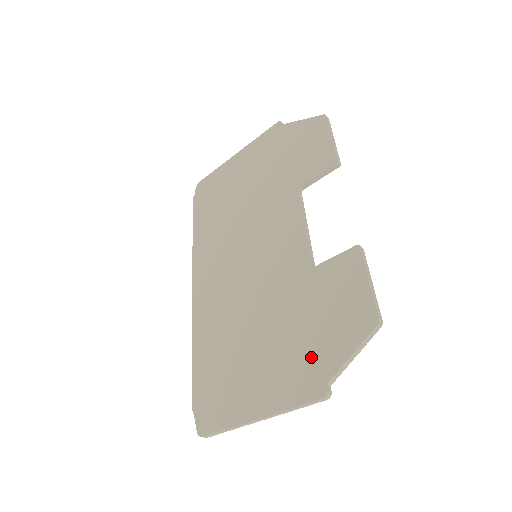
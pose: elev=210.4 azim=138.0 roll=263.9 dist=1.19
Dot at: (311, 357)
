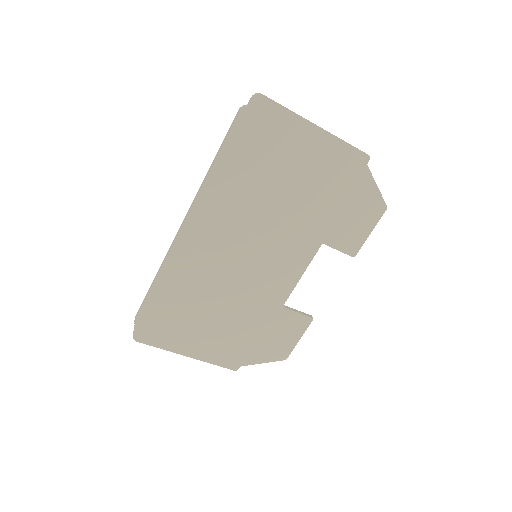
Dot at: (243, 350)
